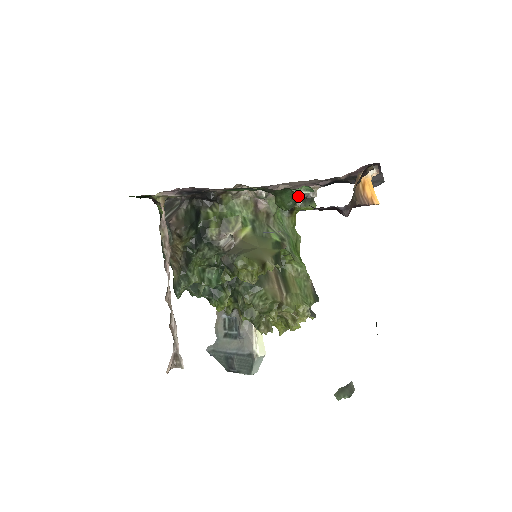
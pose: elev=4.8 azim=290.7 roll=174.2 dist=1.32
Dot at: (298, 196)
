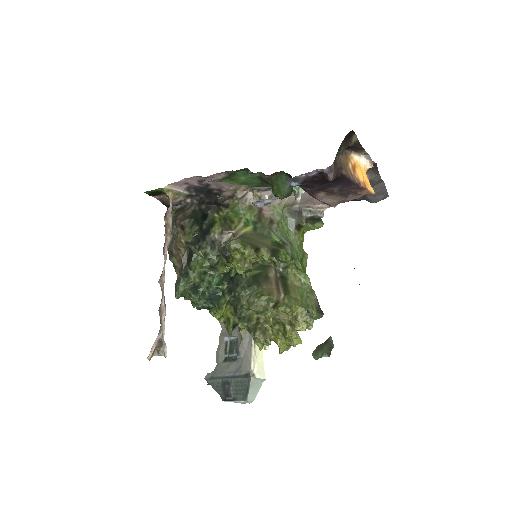
Dot at: occluded
